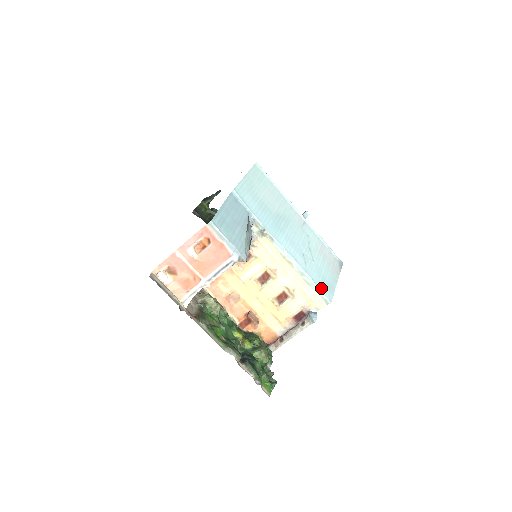
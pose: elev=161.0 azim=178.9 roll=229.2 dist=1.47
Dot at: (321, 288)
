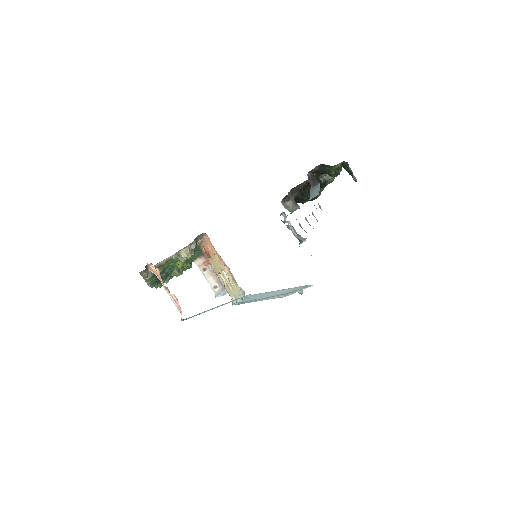
Dot at: occluded
